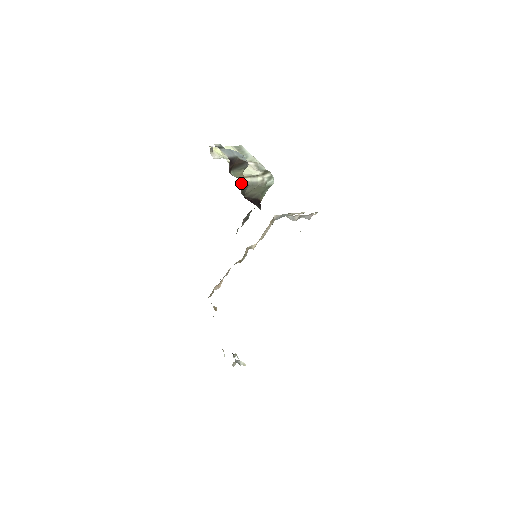
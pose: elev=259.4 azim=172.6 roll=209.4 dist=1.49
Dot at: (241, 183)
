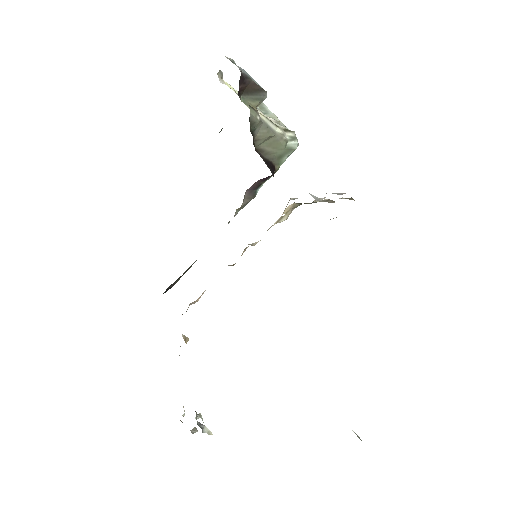
Dot at: (252, 111)
